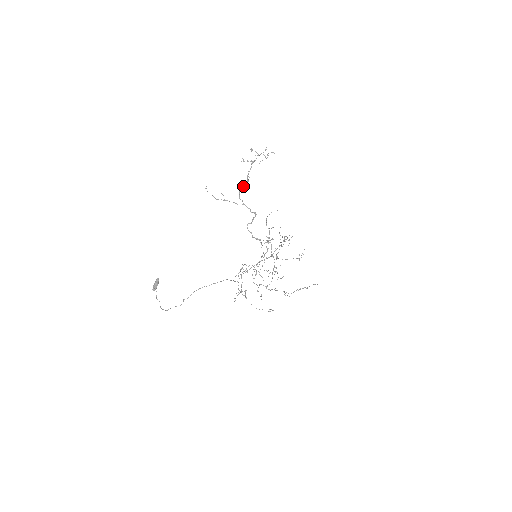
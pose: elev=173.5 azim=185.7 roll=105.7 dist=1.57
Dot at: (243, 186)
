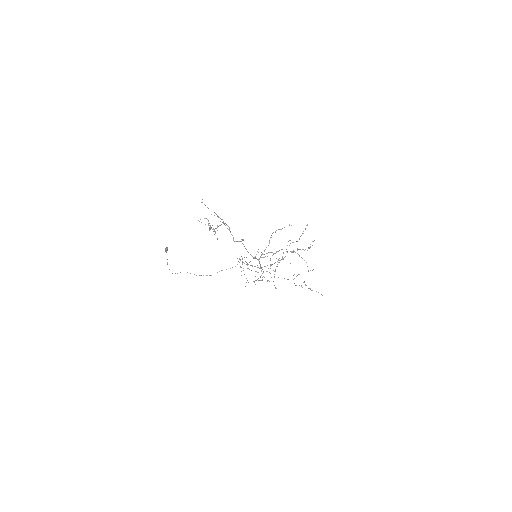
Dot at: (223, 222)
